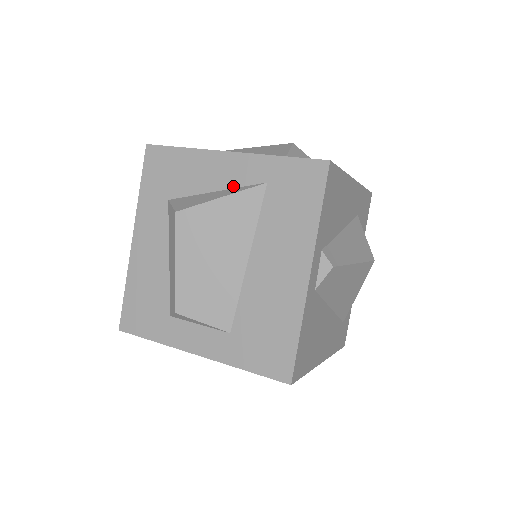
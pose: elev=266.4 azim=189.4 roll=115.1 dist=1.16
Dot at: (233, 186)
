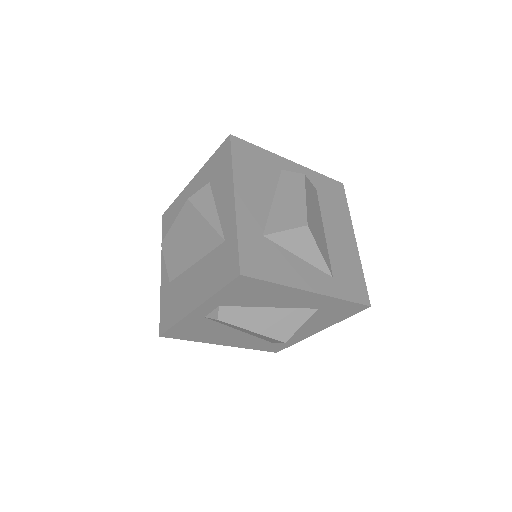
Dot at: (220, 219)
